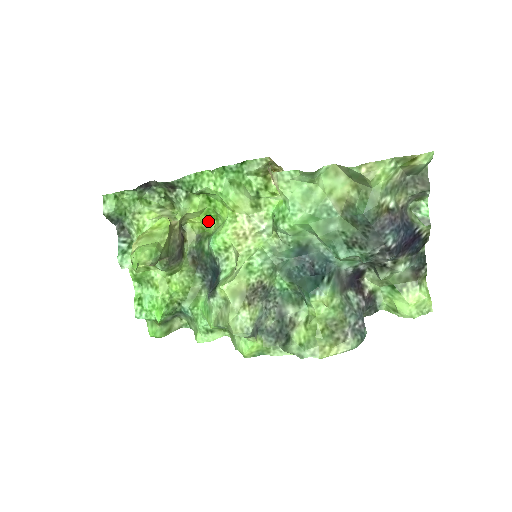
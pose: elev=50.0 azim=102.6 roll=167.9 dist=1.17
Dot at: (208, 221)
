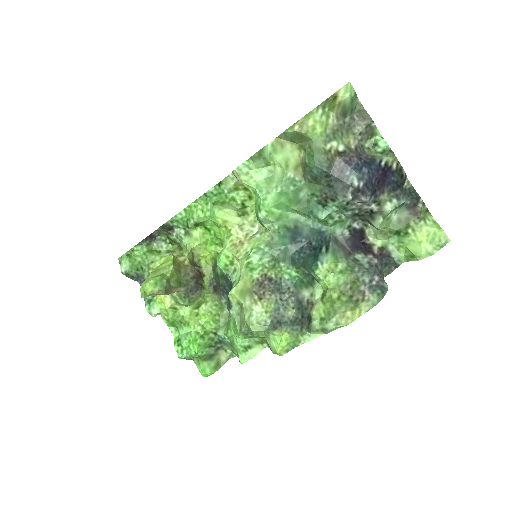
Dot at: (216, 250)
